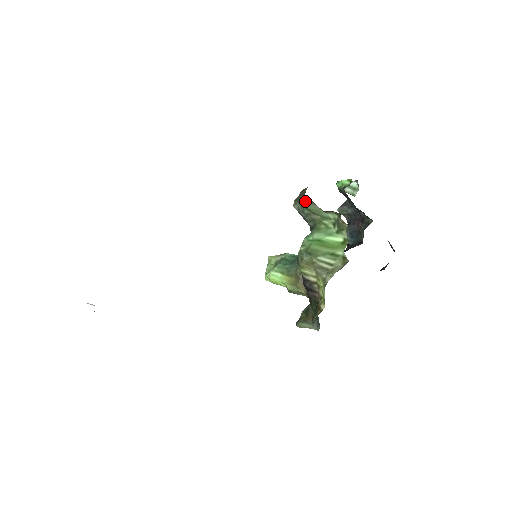
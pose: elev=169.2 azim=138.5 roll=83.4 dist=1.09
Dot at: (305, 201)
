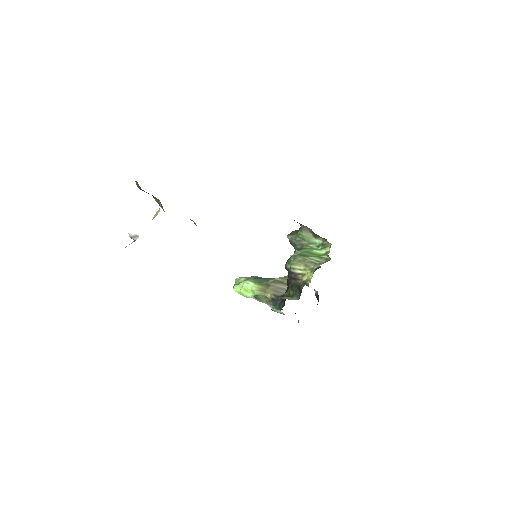
Dot at: (304, 230)
